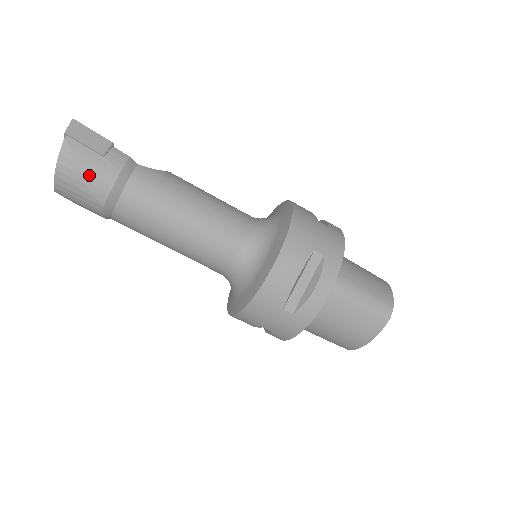
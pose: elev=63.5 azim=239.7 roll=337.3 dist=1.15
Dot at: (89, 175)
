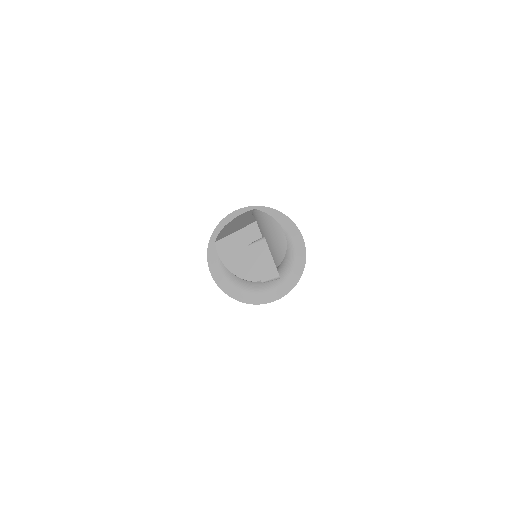
Dot at: occluded
